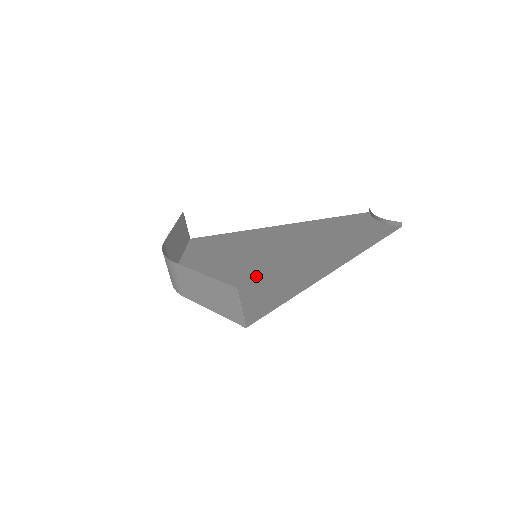
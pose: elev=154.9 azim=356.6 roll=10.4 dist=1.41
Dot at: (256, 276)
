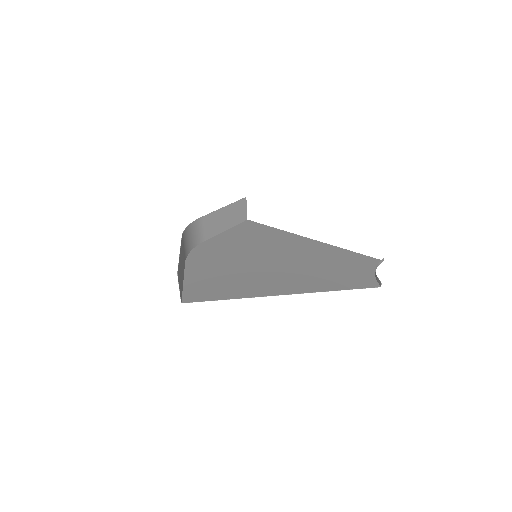
Dot at: (236, 271)
